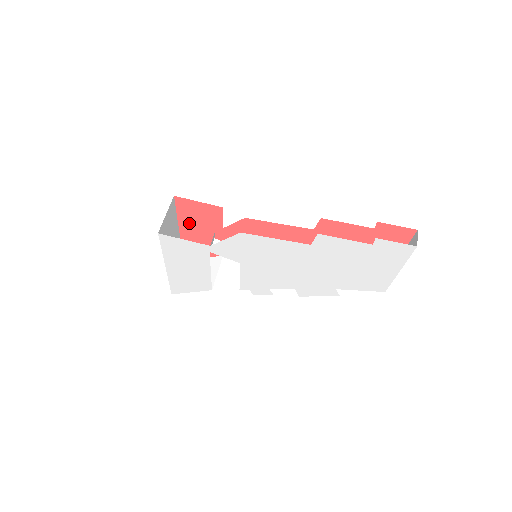
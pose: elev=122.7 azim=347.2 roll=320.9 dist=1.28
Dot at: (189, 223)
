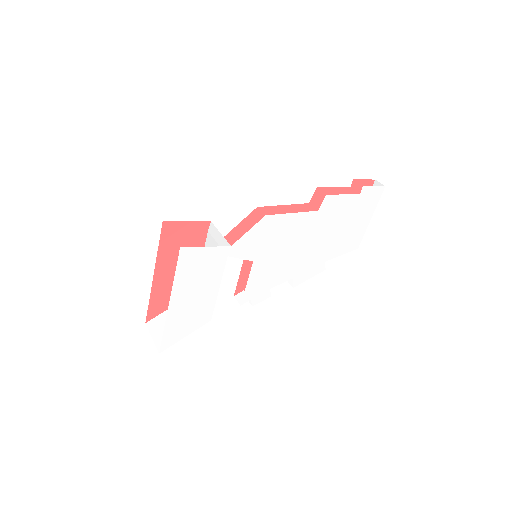
Dot at: (168, 257)
